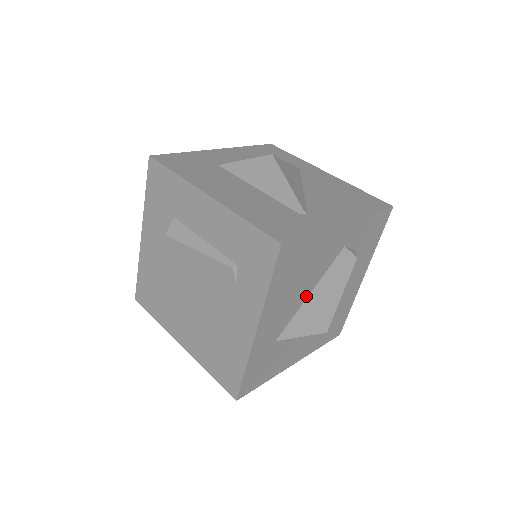
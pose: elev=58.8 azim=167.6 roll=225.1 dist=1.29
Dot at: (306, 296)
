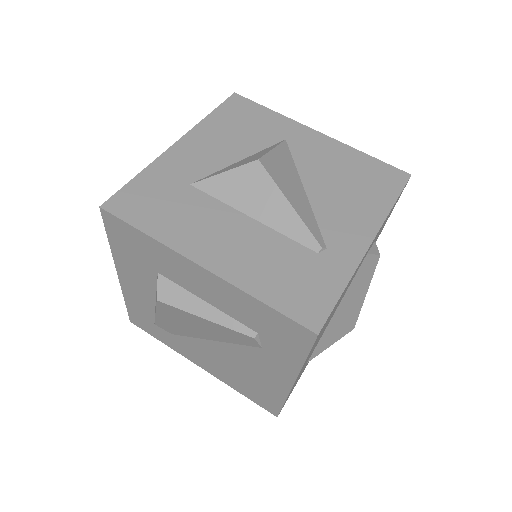
Dot at: (332, 316)
